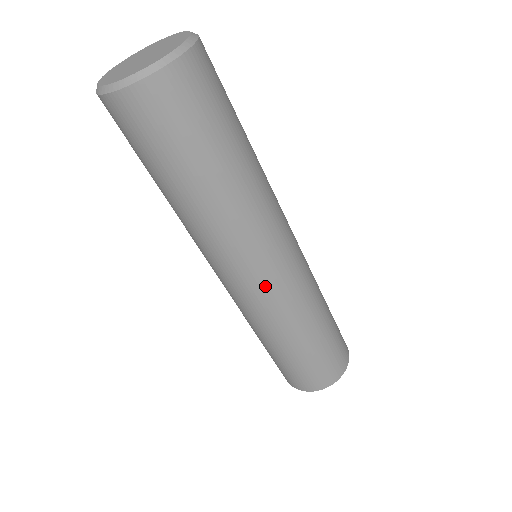
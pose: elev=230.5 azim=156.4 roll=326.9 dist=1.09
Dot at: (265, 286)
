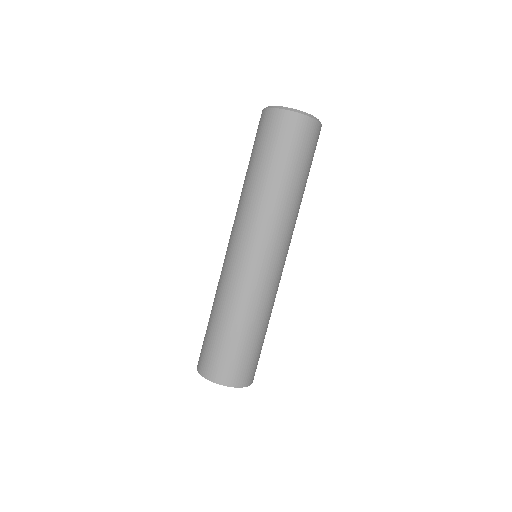
Dot at: (252, 262)
